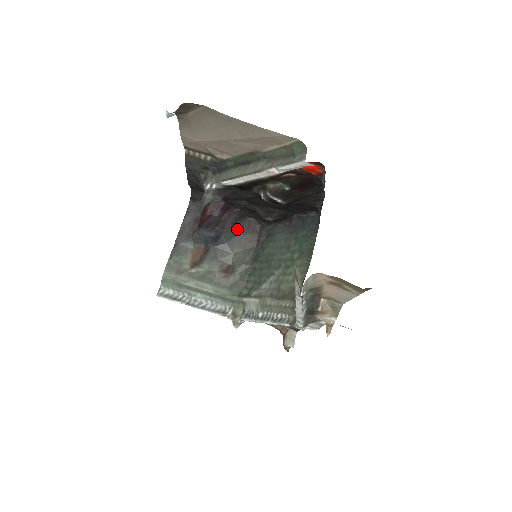
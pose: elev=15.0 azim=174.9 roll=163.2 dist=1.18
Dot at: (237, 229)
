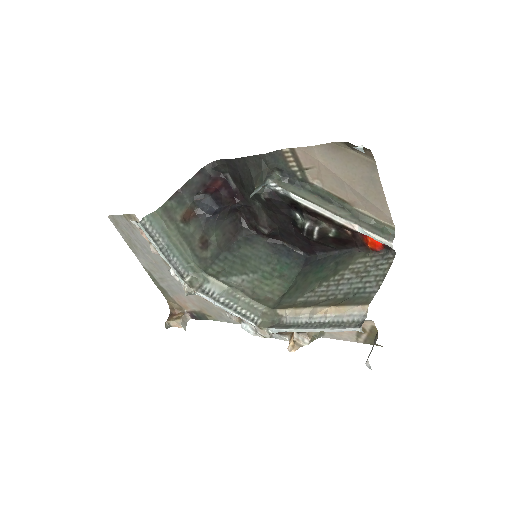
Dot at: (228, 216)
